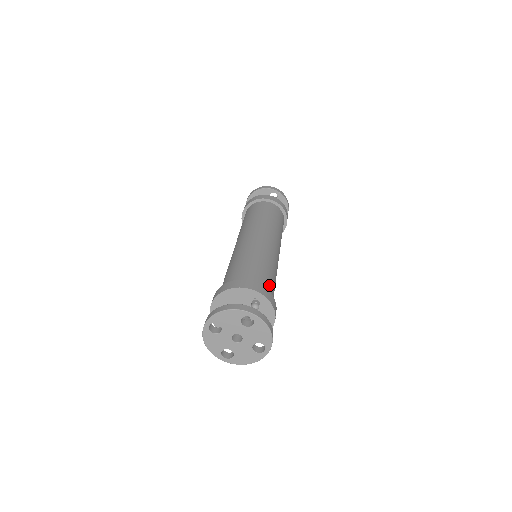
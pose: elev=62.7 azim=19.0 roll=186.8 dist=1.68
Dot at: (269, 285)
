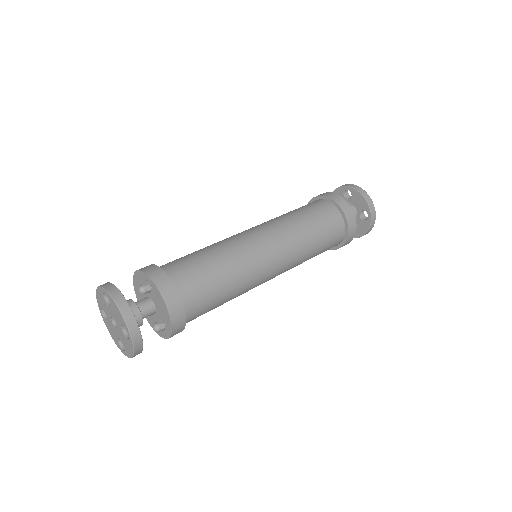
Dot at: (187, 270)
